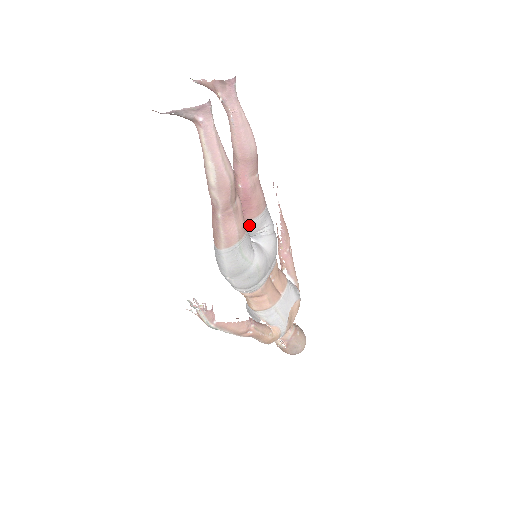
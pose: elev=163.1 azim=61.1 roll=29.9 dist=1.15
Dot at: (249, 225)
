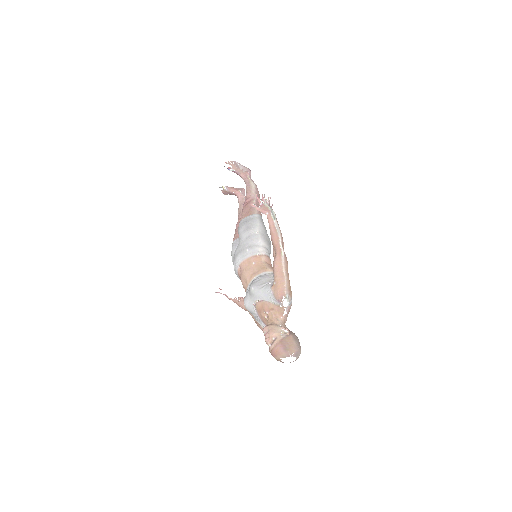
Dot at: occluded
